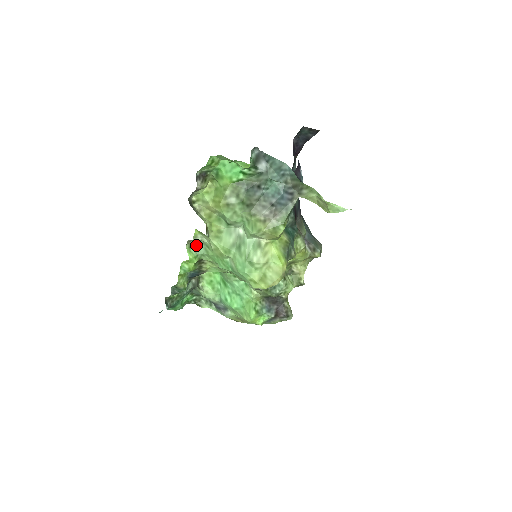
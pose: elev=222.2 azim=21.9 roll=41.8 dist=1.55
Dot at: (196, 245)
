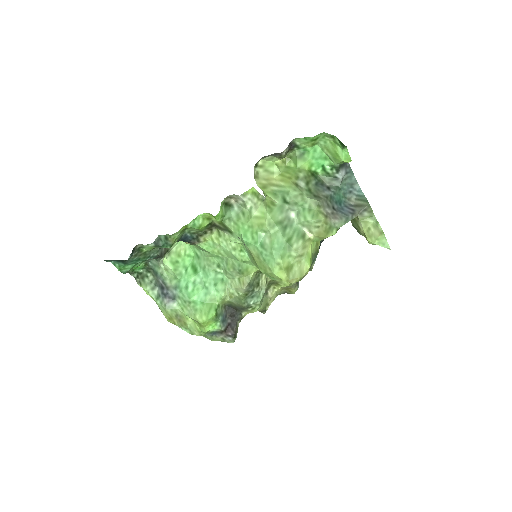
Dot at: (229, 206)
